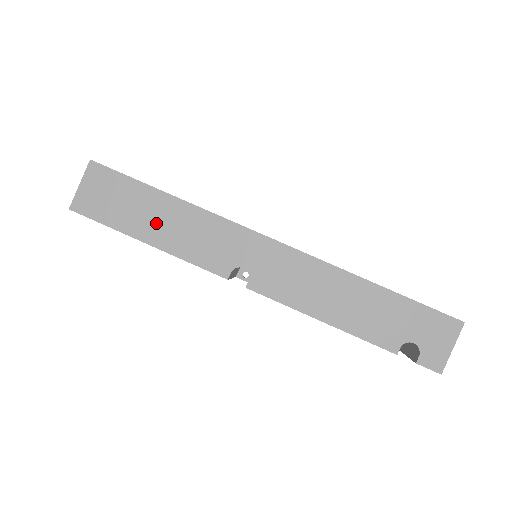
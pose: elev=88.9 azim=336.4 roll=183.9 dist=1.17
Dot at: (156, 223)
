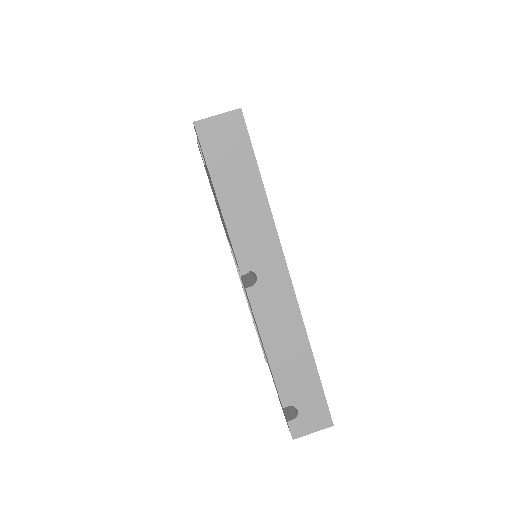
Dot at: (237, 194)
